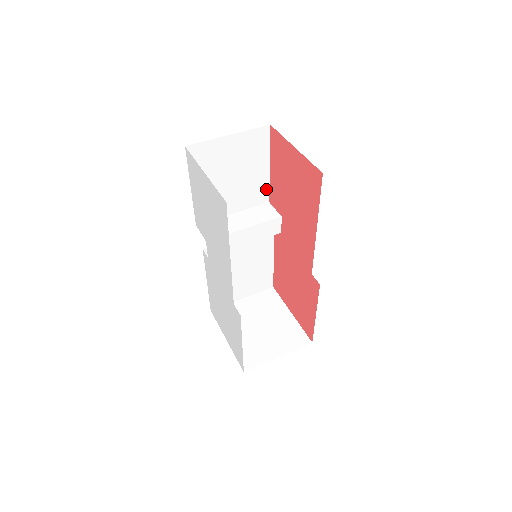
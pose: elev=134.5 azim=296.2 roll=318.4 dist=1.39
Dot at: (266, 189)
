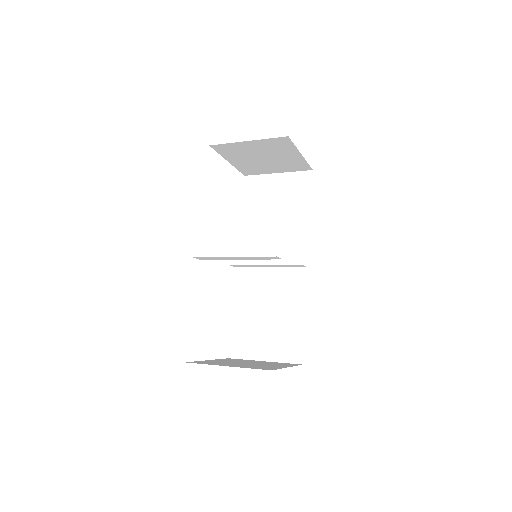
Dot at: (307, 233)
